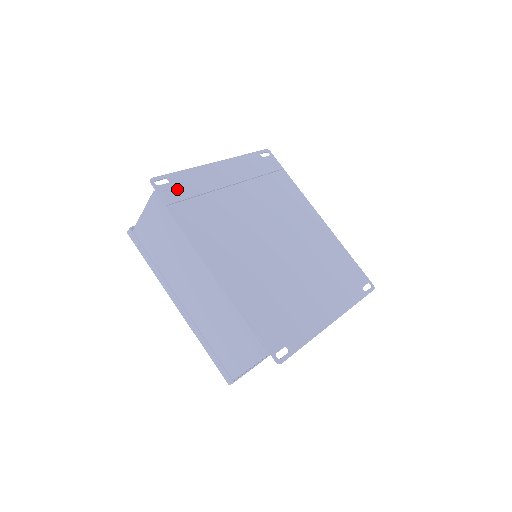
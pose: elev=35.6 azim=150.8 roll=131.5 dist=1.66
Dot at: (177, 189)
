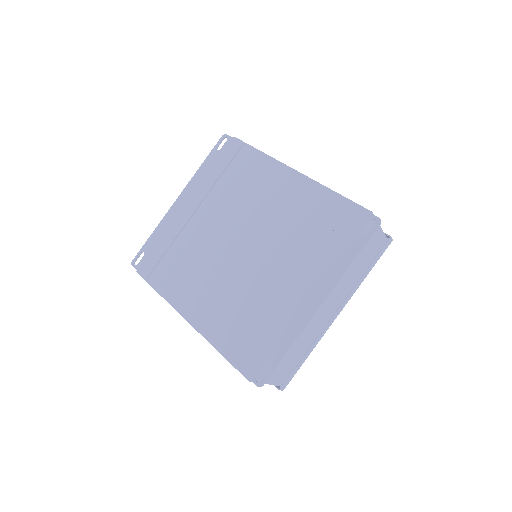
Dot at: (151, 257)
